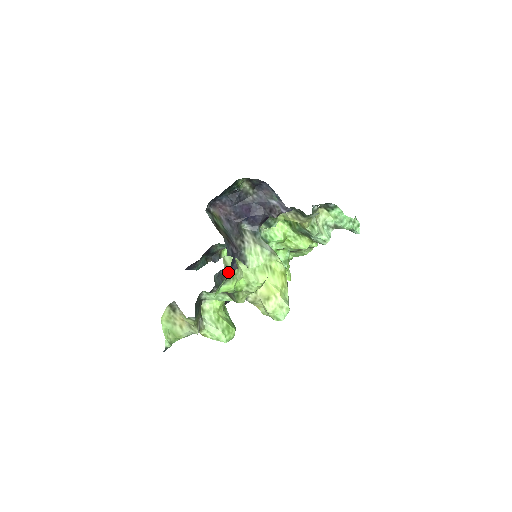
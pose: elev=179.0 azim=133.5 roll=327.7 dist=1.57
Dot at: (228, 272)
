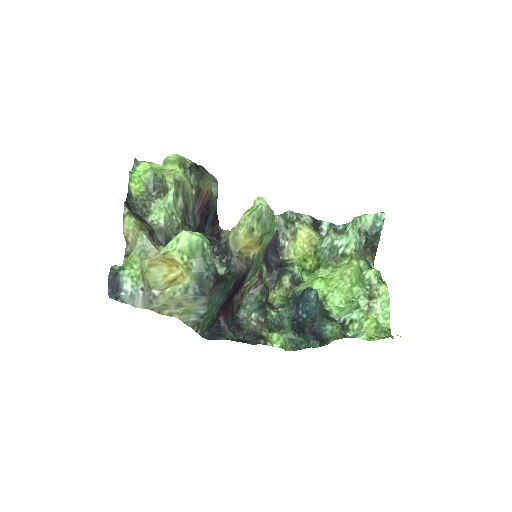
Dot at: occluded
